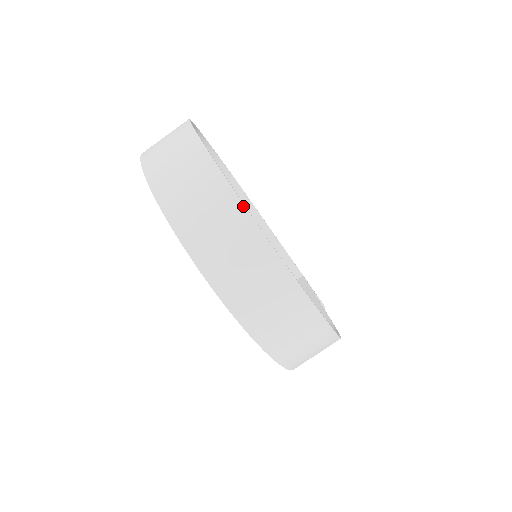
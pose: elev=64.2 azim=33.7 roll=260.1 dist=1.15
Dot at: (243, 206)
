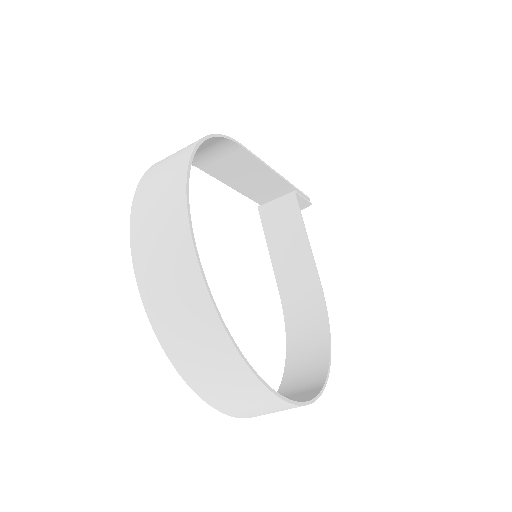
Dot at: (270, 392)
